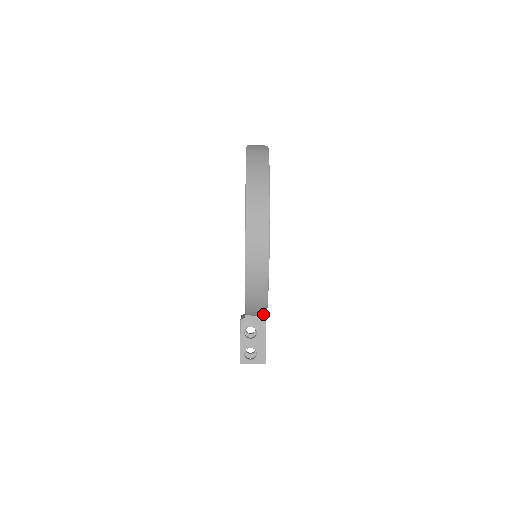
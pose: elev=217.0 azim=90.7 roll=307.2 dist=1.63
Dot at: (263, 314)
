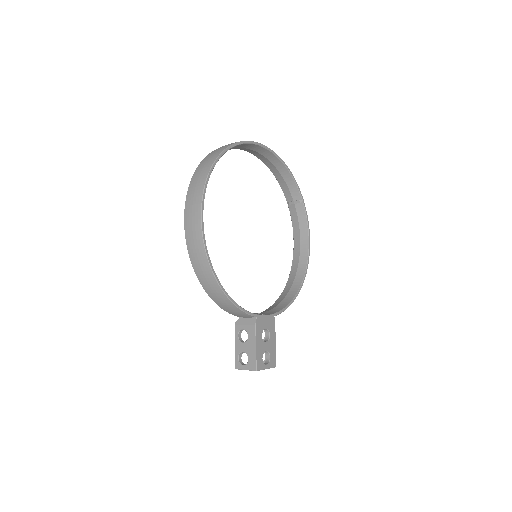
Dot at: (247, 315)
